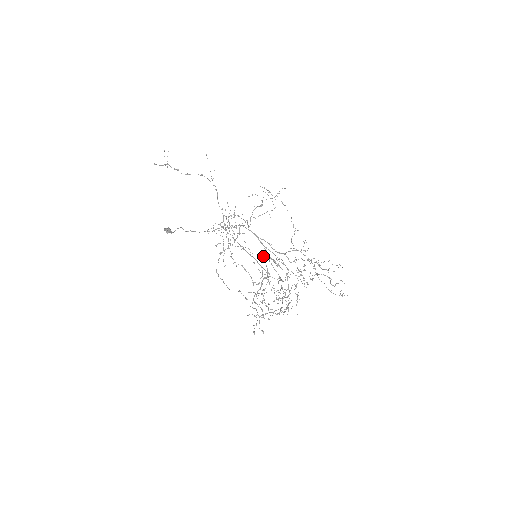
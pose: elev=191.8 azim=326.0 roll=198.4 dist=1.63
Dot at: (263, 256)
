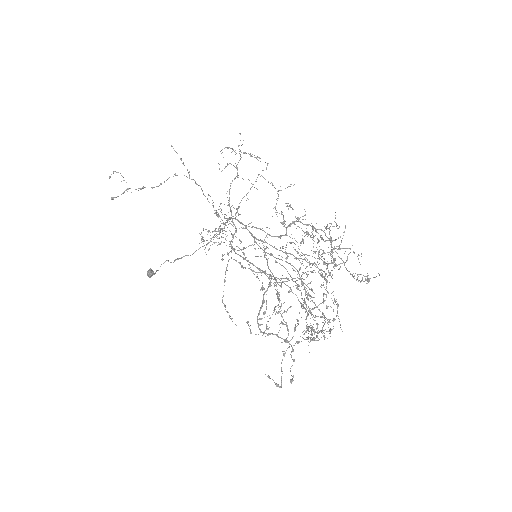
Dot at: occluded
